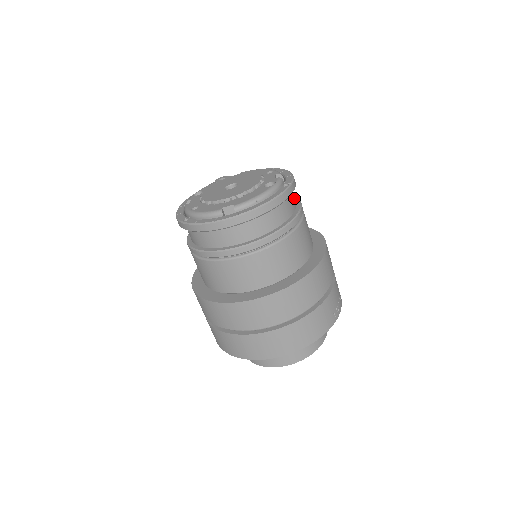
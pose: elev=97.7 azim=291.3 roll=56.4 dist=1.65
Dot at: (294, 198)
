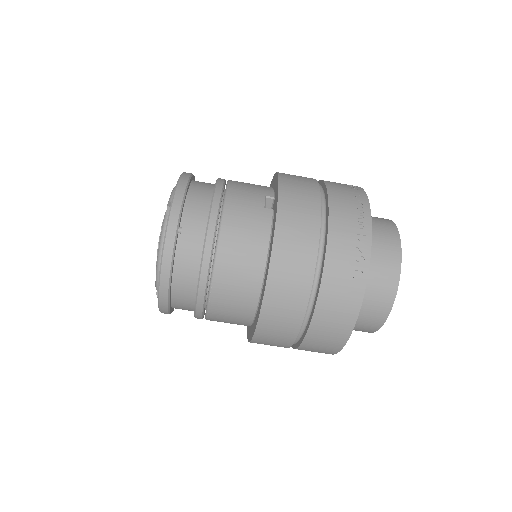
Dot at: (212, 193)
